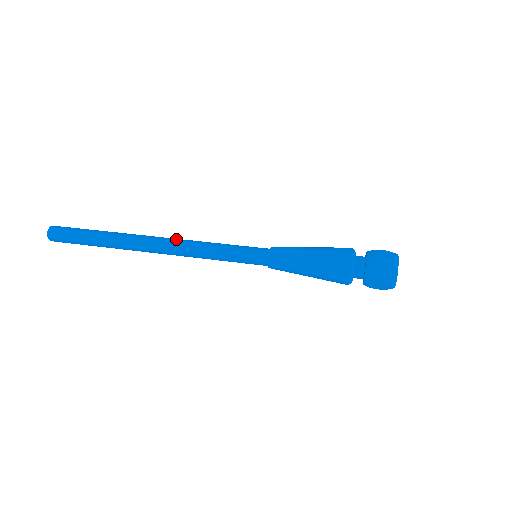
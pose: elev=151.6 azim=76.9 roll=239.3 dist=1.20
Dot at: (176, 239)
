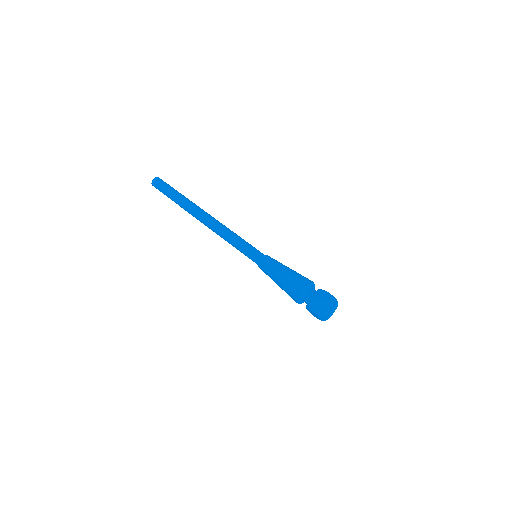
Dot at: (212, 225)
